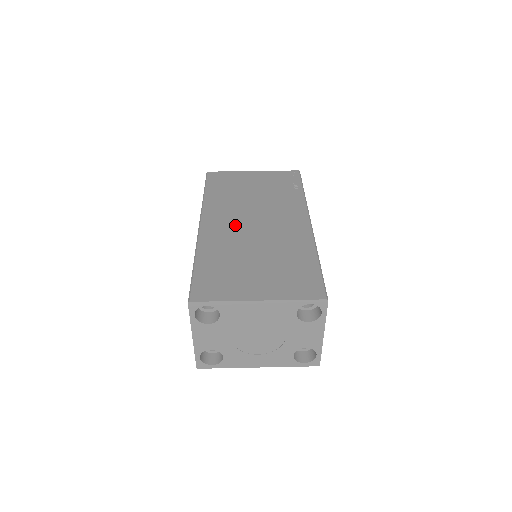
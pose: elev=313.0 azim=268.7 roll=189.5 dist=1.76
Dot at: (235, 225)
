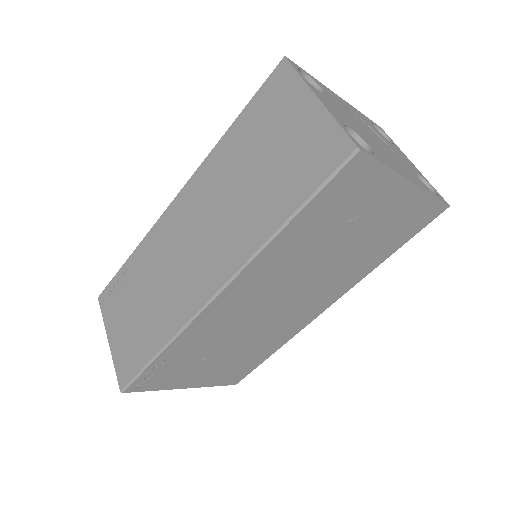
Dot at: occluded
